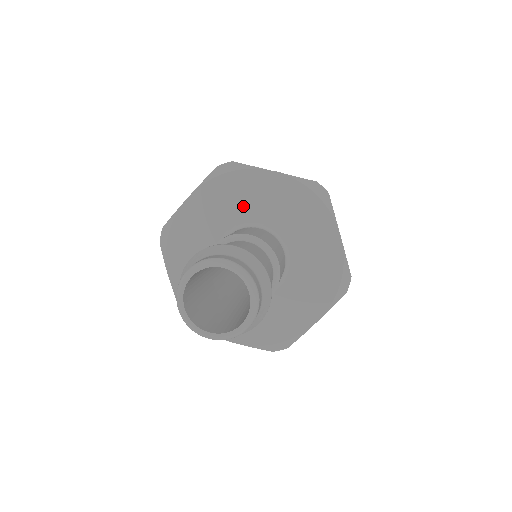
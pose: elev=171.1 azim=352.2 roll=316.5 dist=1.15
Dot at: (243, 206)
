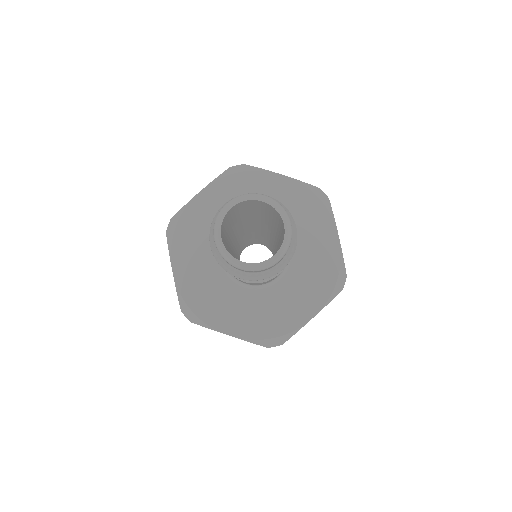
Dot at: (209, 232)
